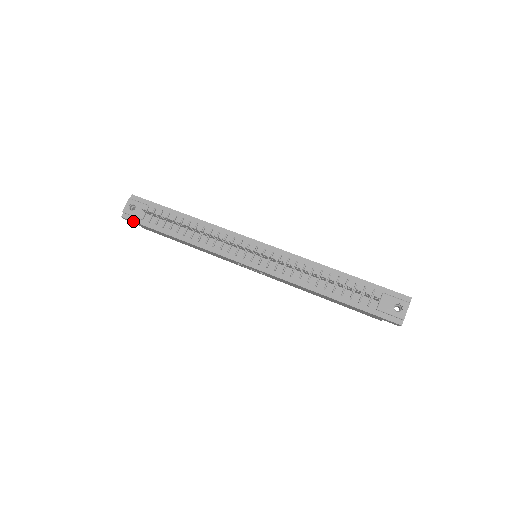
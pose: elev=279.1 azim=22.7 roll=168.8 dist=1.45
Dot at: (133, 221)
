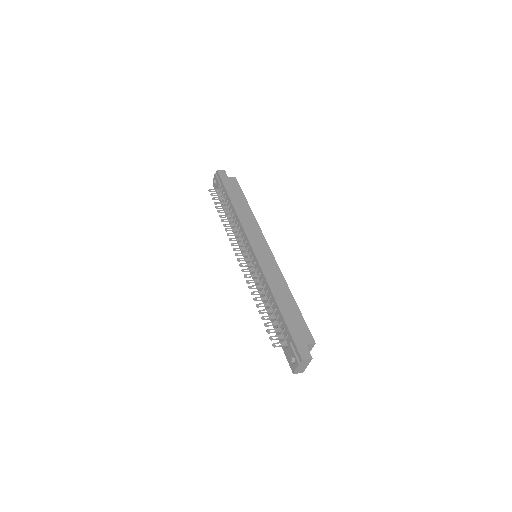
Dot at: (216, 192)
